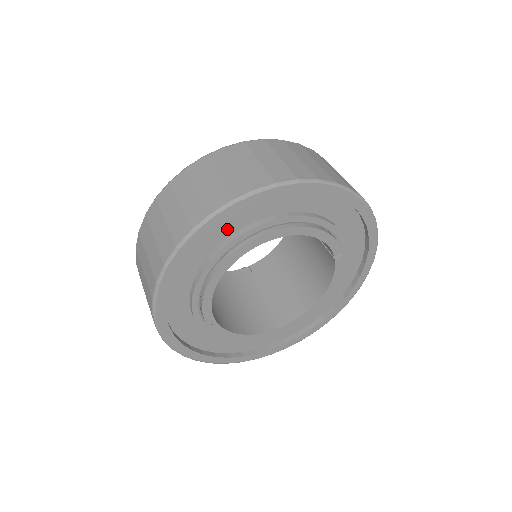
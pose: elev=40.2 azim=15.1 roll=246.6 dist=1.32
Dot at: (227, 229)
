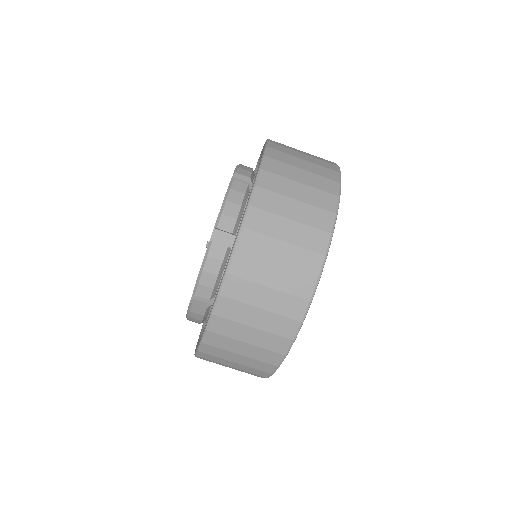
Dot at: occluded
